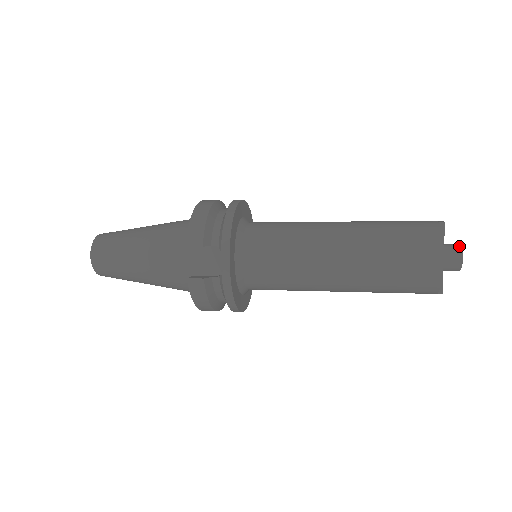
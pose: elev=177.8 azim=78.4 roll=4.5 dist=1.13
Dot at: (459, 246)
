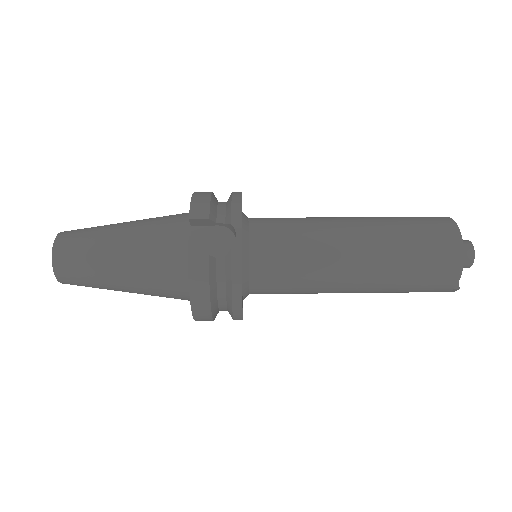
Dot at: (467, 240)
